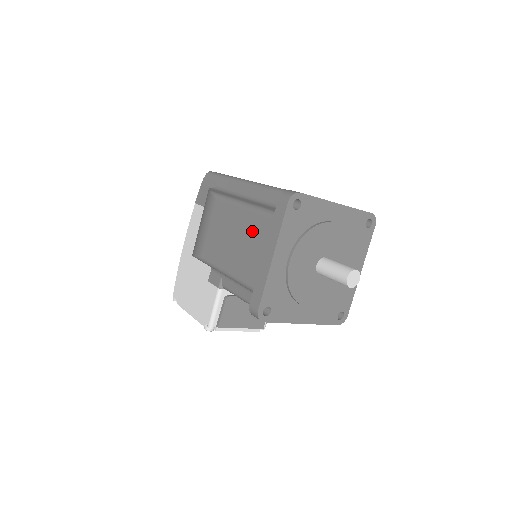
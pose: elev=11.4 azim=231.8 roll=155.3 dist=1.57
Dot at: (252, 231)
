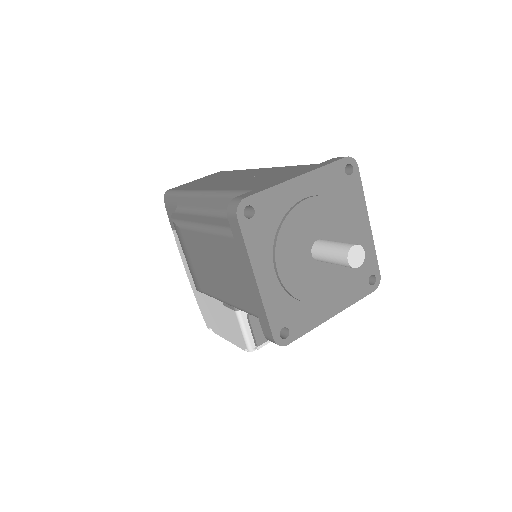
Dot at: (225, 256)
